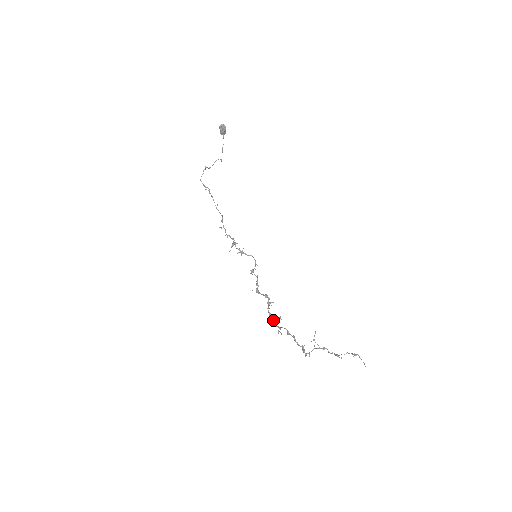
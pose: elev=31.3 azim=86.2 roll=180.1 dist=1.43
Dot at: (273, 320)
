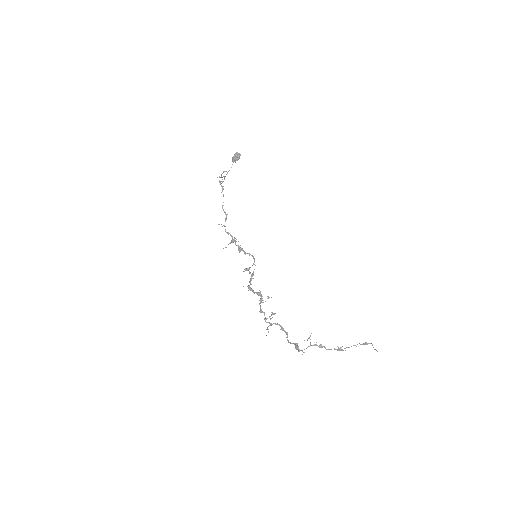
Dot at: occluded
